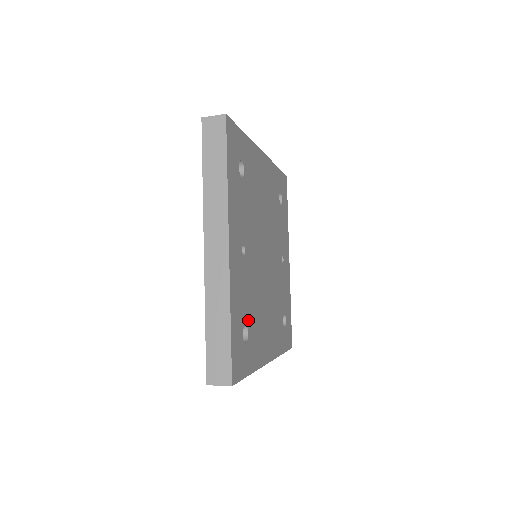
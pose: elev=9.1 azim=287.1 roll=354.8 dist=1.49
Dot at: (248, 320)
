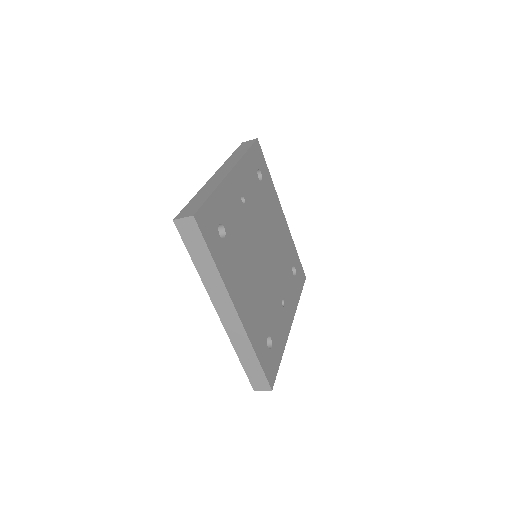
Dot at: (229, 233)
